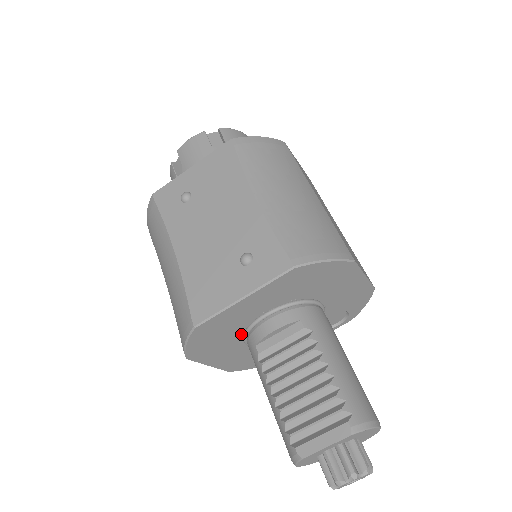
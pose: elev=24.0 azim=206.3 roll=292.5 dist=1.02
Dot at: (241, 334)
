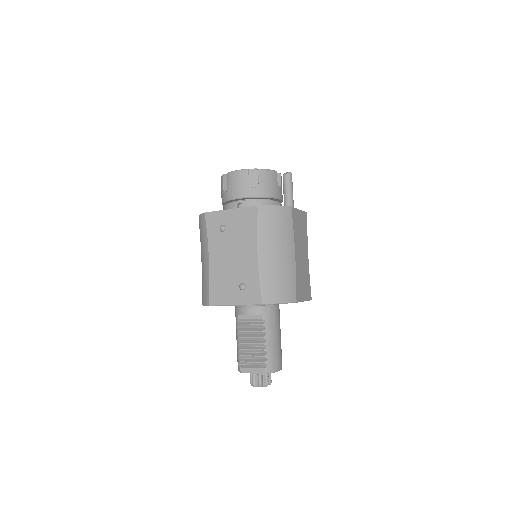
Dot at: occluded
